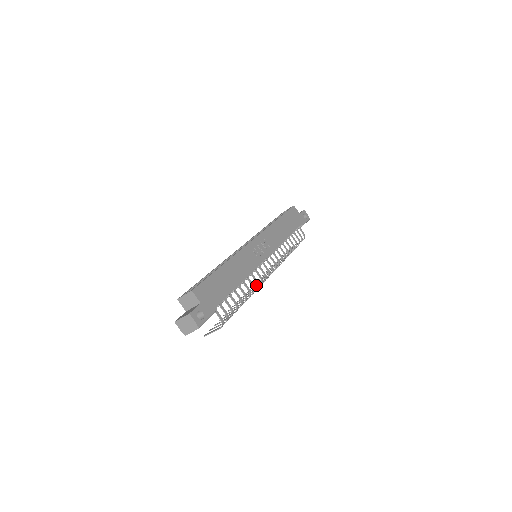
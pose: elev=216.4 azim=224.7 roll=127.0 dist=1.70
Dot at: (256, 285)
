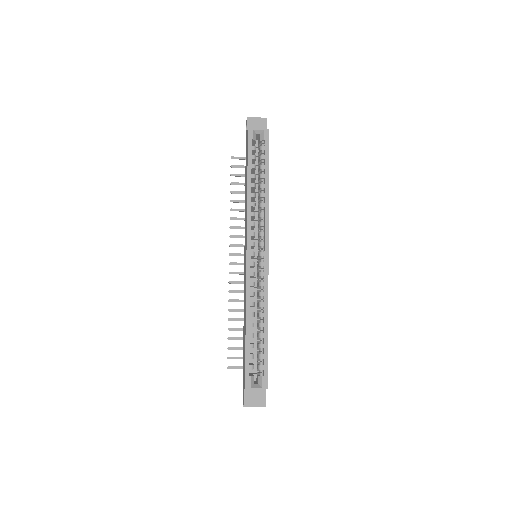
Dot at: (241, 273)
